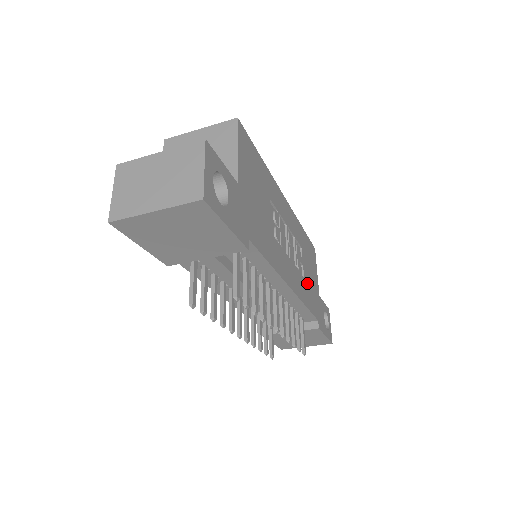
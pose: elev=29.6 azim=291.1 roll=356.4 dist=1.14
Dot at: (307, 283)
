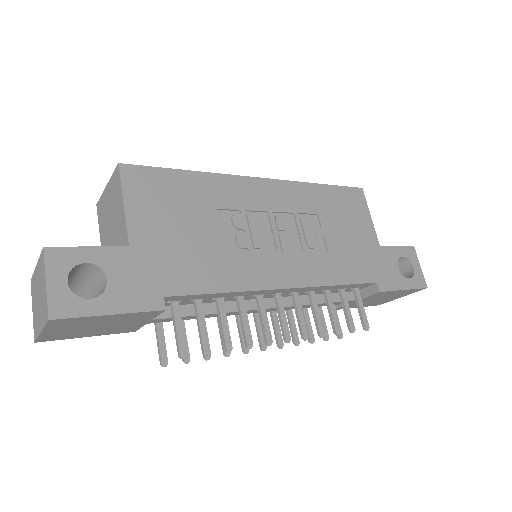
Dot at: (339, 252)
